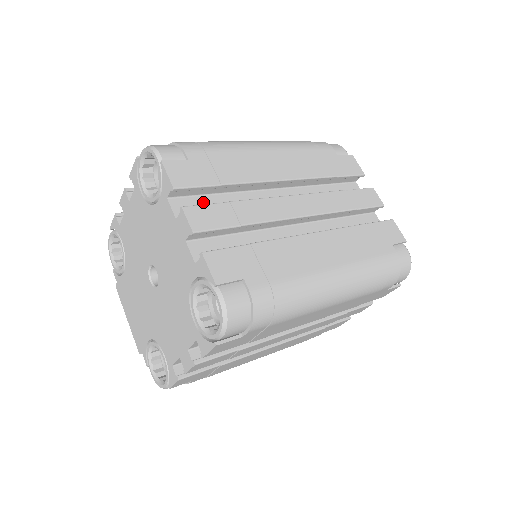
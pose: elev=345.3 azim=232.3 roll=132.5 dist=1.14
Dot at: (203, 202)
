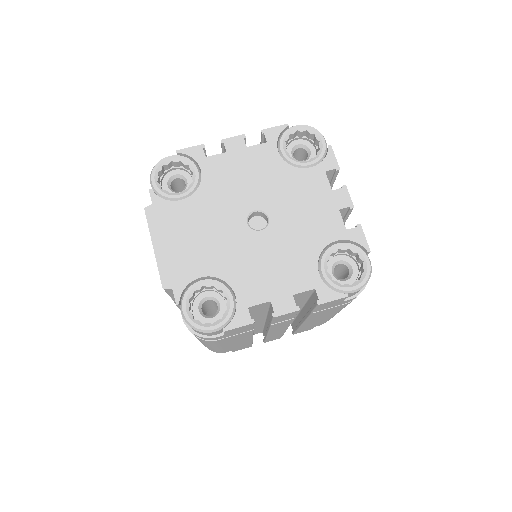
Dot at: occluded
